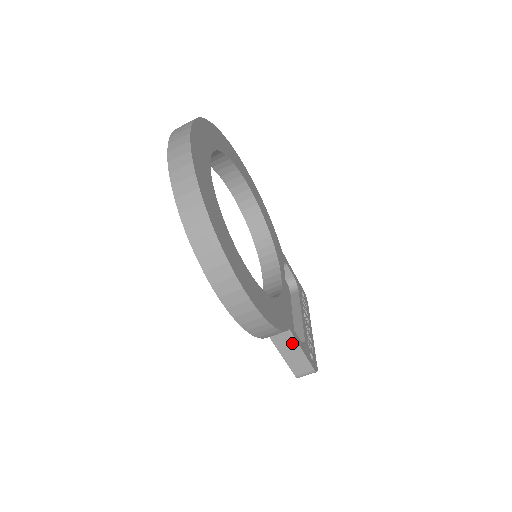
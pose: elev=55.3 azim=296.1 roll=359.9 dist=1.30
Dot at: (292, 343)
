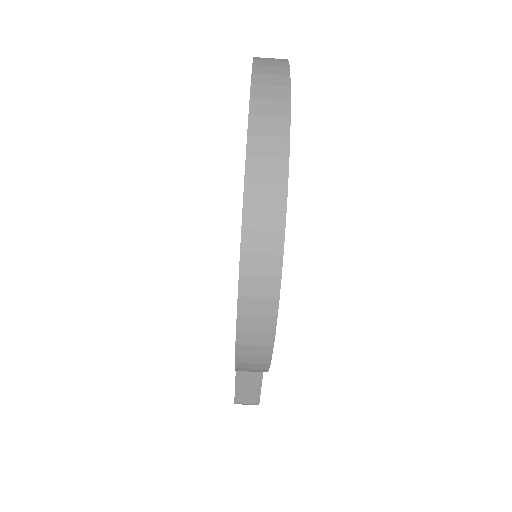
Dot at: (256, 375)
